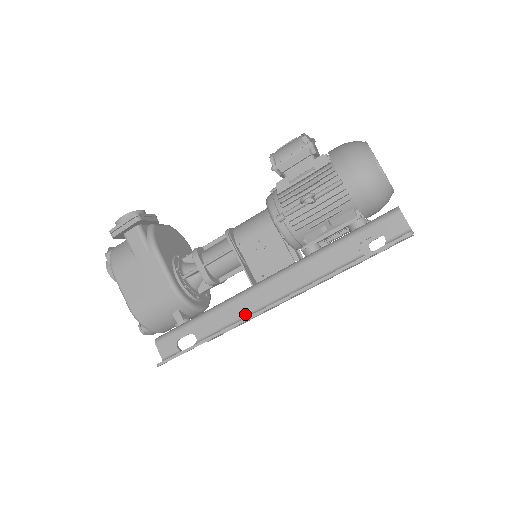
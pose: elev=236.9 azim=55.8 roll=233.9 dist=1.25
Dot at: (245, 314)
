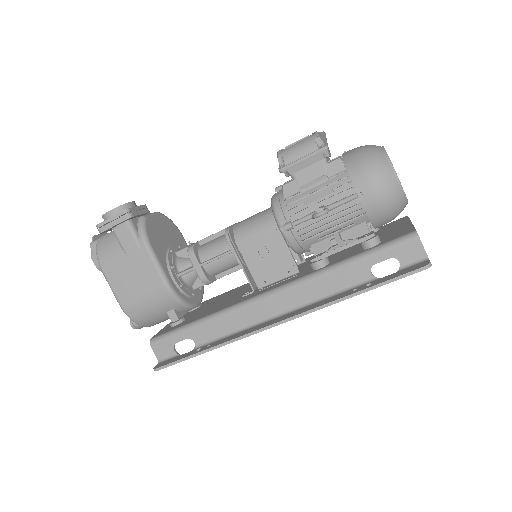
Dot at: (247, 324)
